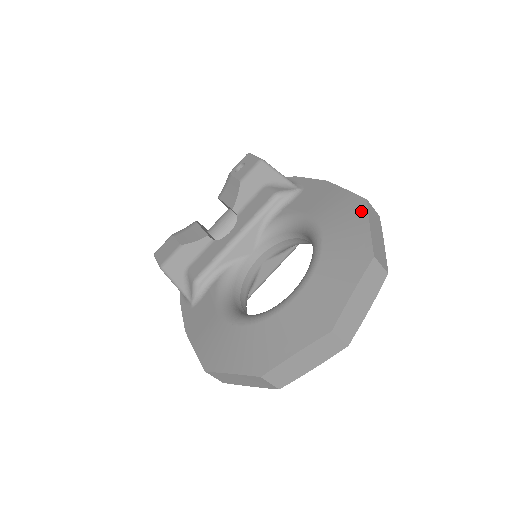
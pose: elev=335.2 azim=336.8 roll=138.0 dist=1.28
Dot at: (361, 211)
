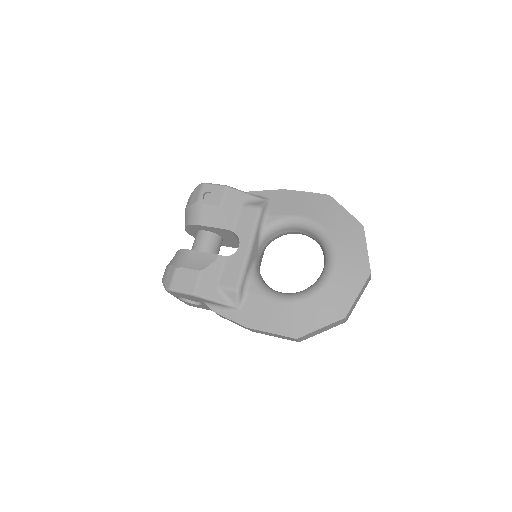
Dot at: (333, 203)
